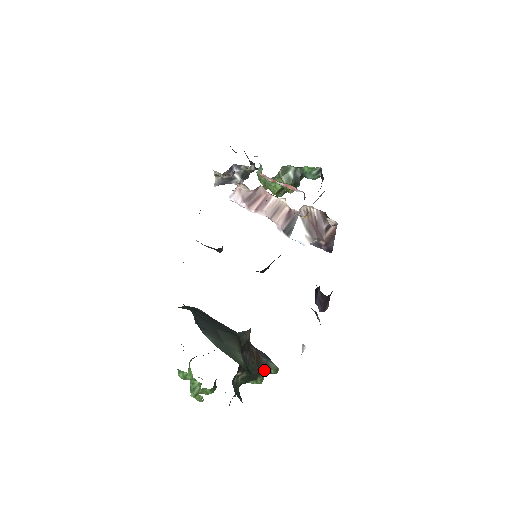
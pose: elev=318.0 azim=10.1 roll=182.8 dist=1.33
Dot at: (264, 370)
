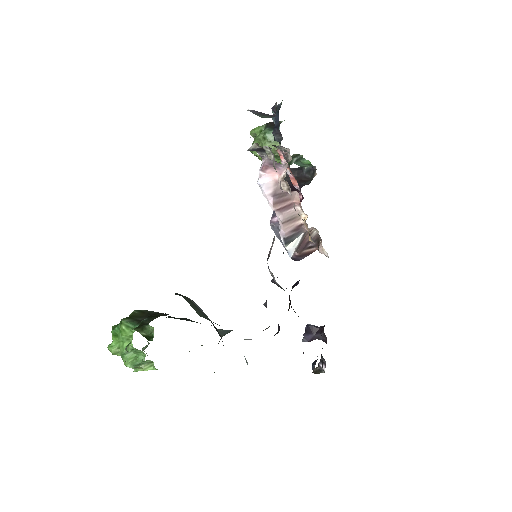
Dot at: occluded
